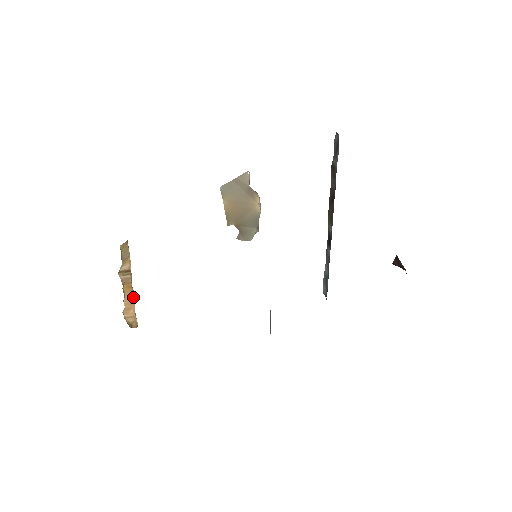
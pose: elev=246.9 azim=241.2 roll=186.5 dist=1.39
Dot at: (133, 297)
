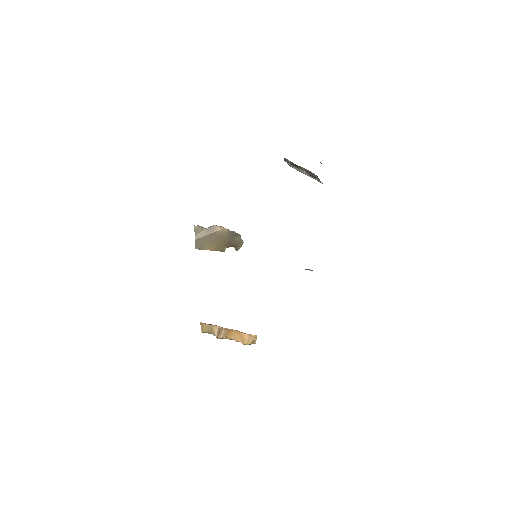
Dot at: (237, 333)
